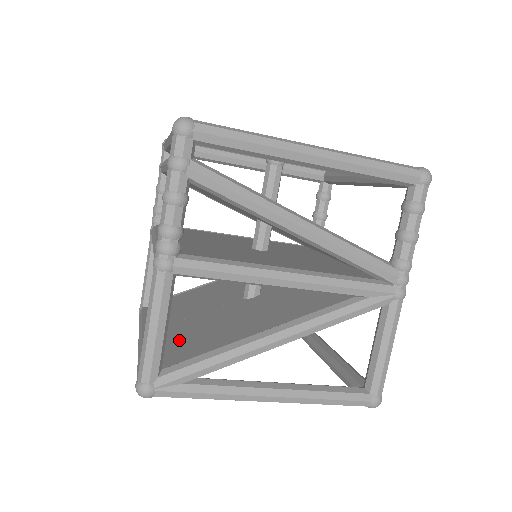
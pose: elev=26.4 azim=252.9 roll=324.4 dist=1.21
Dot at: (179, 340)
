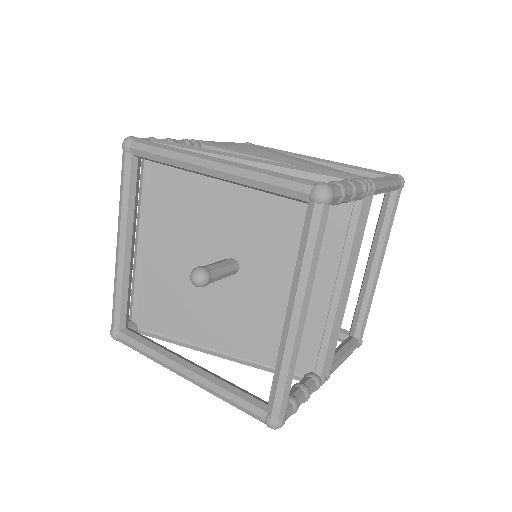
Dot at: occluded
